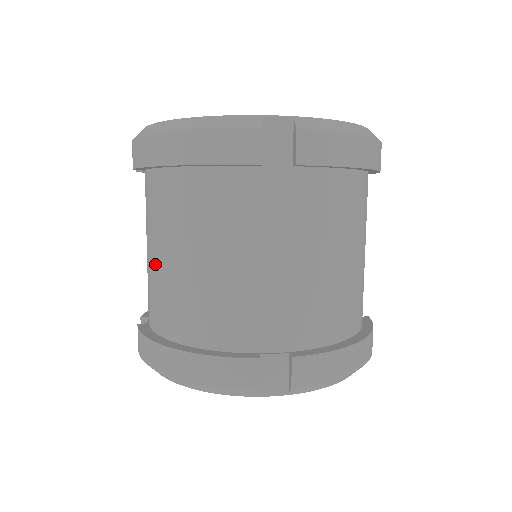
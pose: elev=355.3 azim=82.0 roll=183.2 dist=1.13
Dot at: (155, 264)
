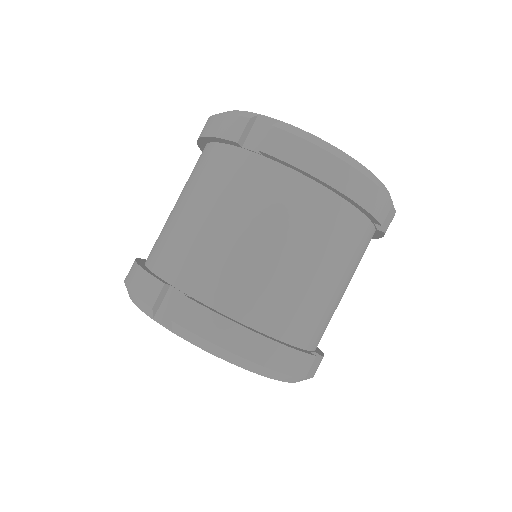
Dot at: occluded
